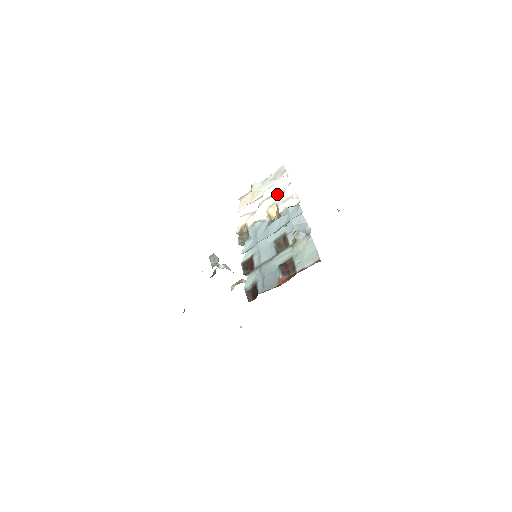
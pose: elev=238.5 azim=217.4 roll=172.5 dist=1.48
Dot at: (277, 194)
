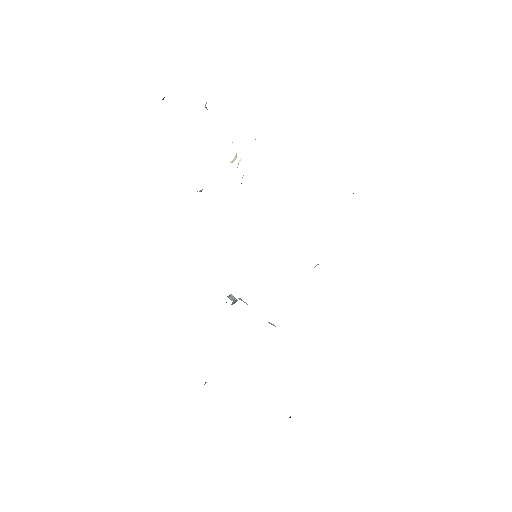
Dot at: occluded
